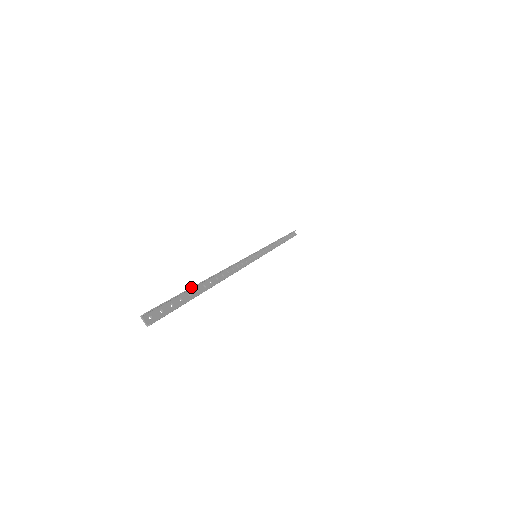
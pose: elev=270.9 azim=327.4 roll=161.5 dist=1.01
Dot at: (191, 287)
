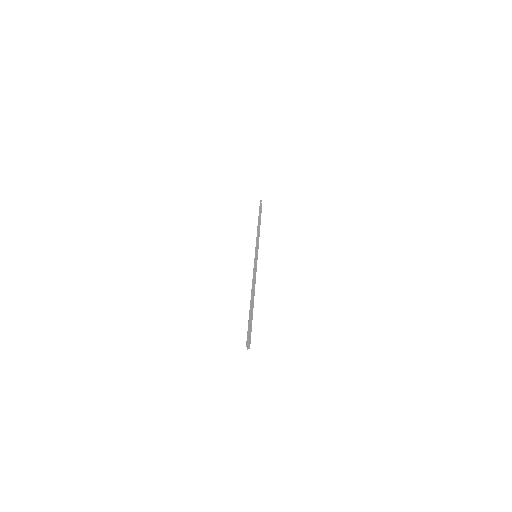
Dot at: (251, 314)
